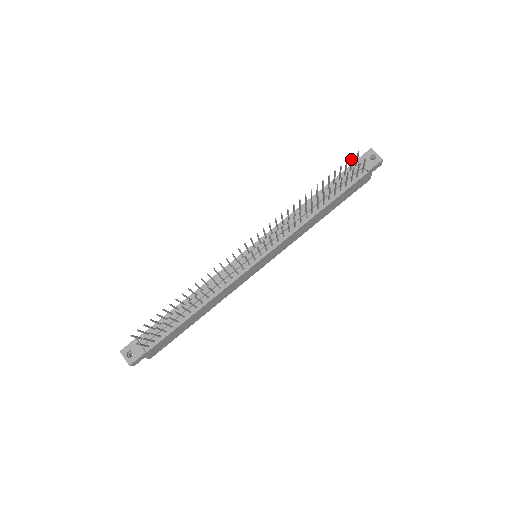
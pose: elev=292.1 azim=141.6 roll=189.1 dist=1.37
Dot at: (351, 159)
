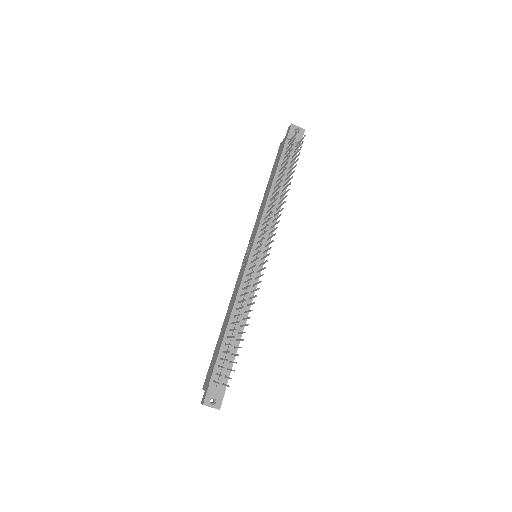
Dot at: (293, 140)
